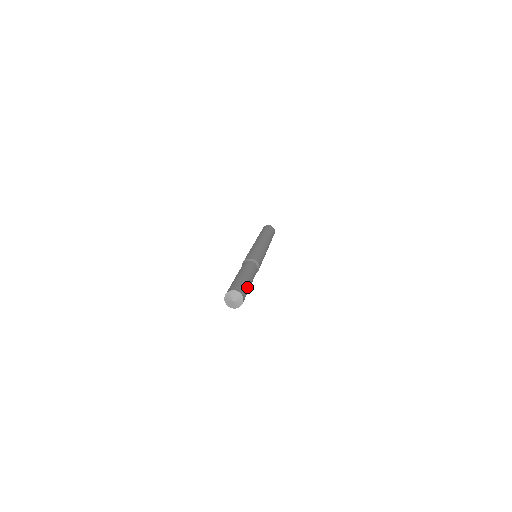
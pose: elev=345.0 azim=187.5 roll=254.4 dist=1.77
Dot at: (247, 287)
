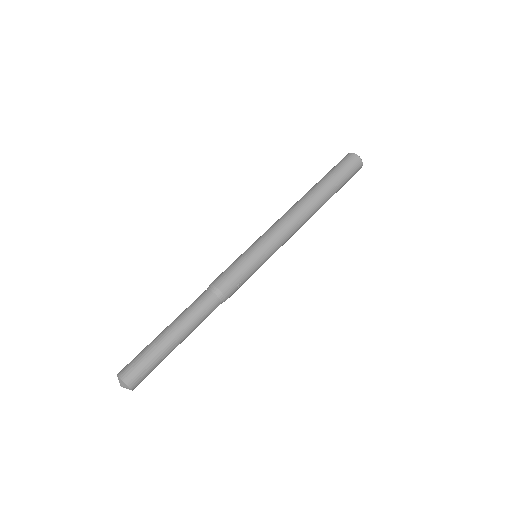
Dot at: (154, 361)
